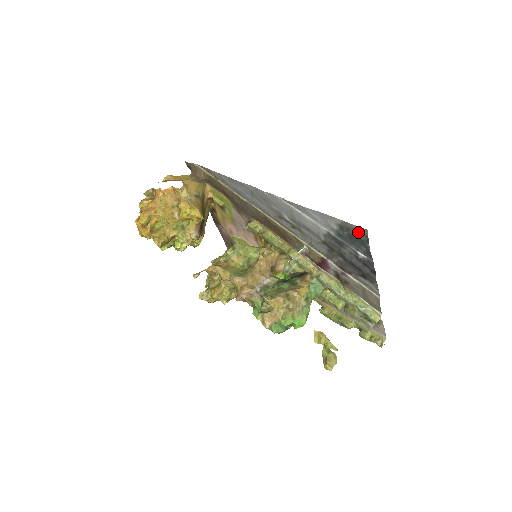
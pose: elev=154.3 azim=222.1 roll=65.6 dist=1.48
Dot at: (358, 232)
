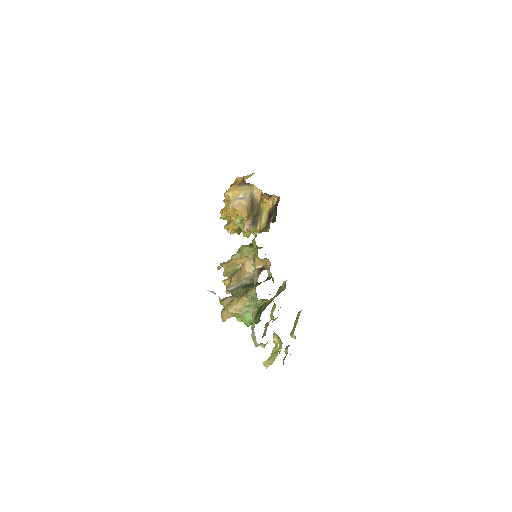
Dot at: occluded
